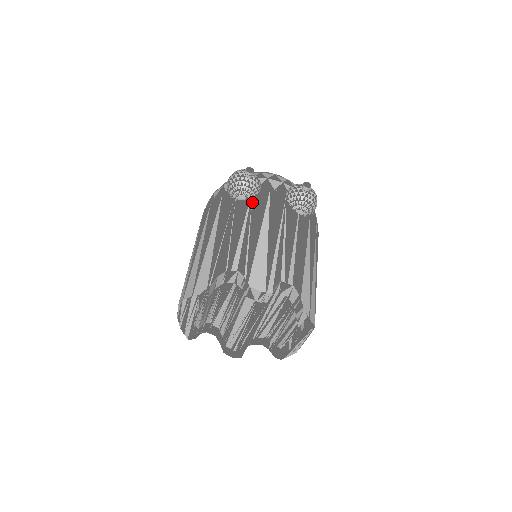
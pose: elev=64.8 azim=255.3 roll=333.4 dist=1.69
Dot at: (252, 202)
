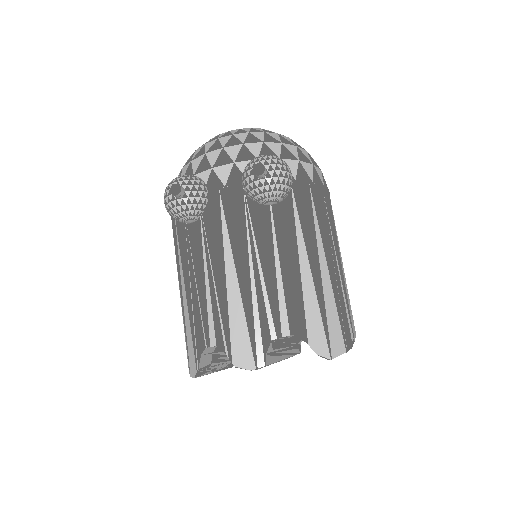
Dot at: (204, 224)
